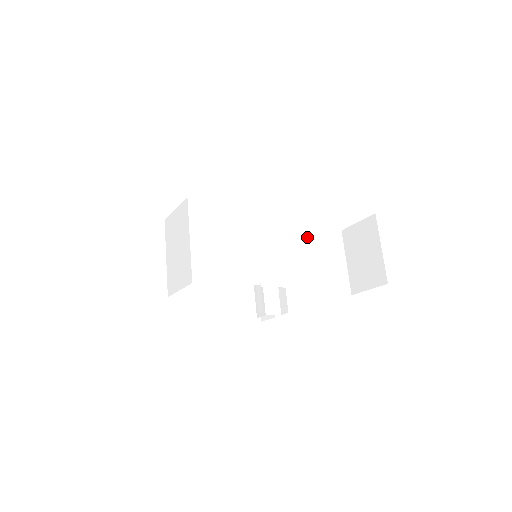
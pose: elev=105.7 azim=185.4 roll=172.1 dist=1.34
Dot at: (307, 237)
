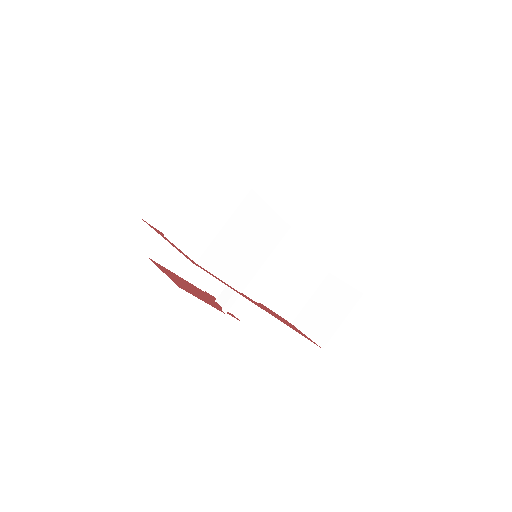
Dot at: (303, 262)
